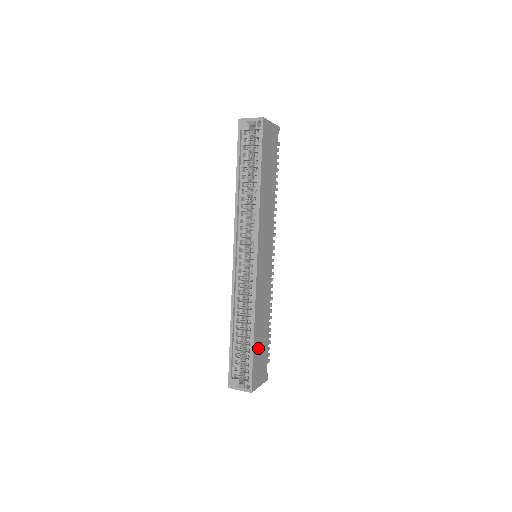
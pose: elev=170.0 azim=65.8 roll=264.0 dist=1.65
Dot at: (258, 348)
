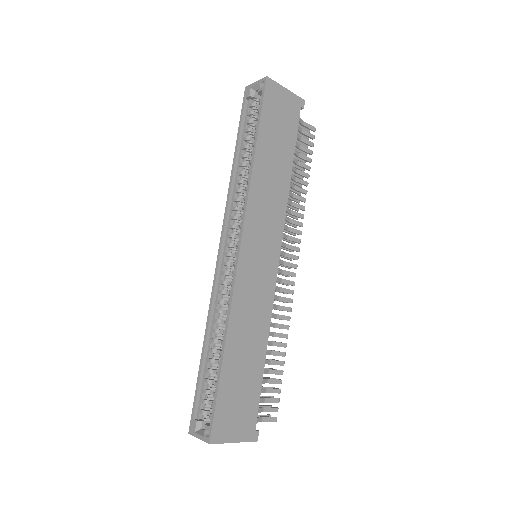
Dot at: (234, 380)
